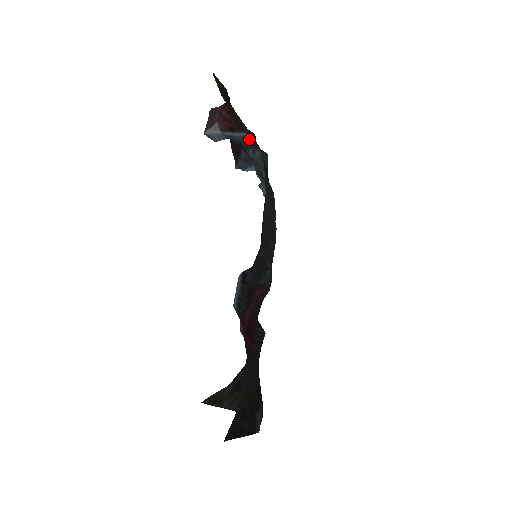
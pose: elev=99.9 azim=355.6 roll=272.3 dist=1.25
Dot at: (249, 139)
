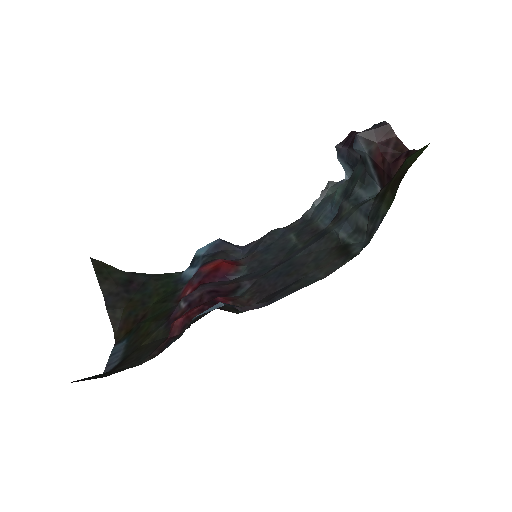
Dot at: (373, 184)
